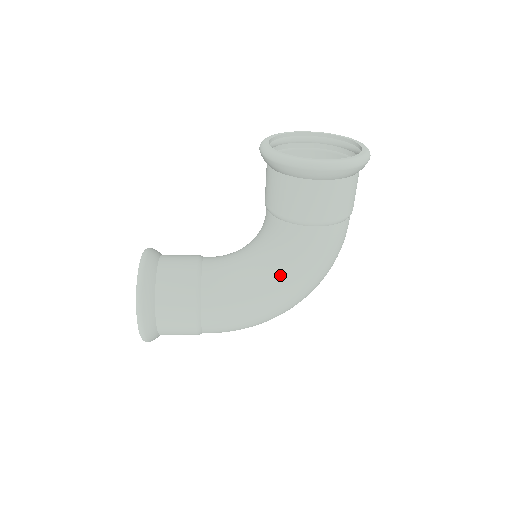
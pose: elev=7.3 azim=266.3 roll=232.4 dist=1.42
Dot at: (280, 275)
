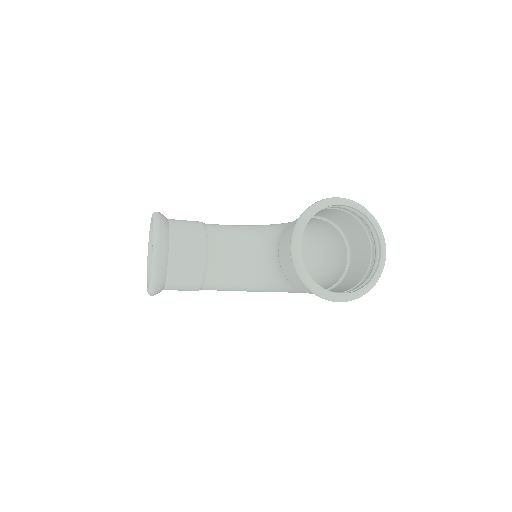
Dot at: (273, 290)
